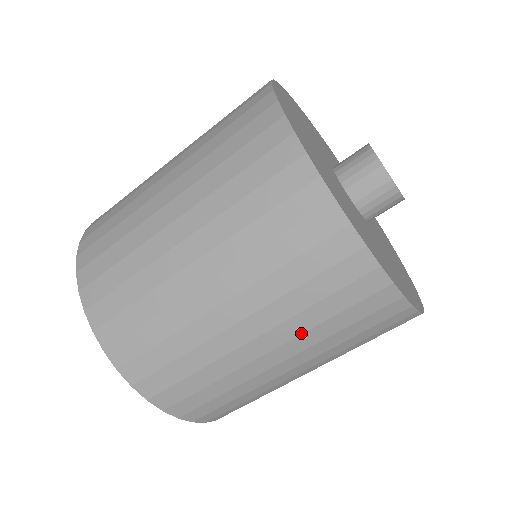
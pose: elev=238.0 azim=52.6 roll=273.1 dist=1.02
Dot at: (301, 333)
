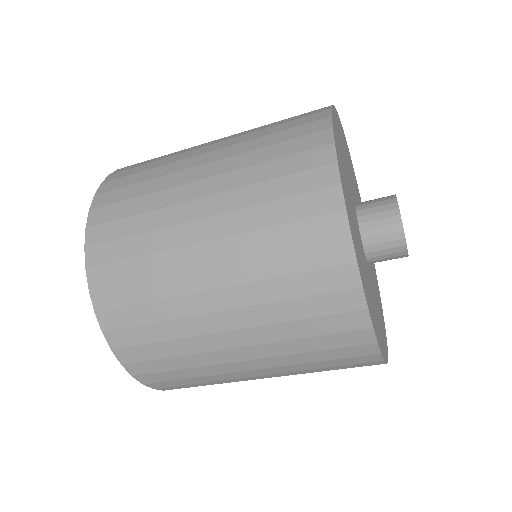
Dot at: occluded
